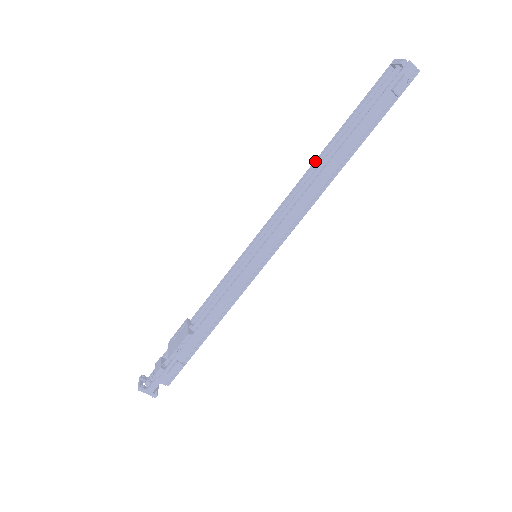
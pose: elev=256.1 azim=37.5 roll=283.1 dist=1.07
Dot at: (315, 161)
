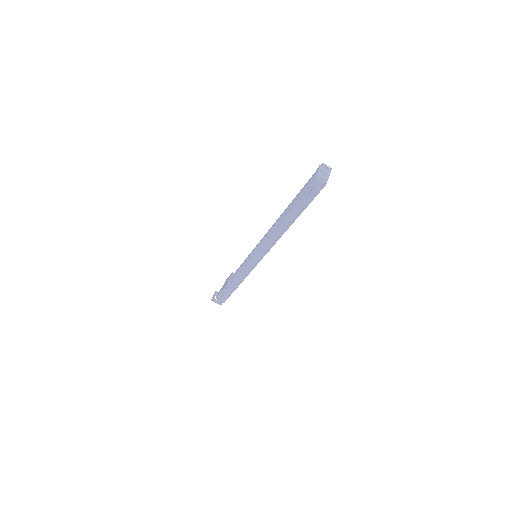
Dot at: (283, 212)
